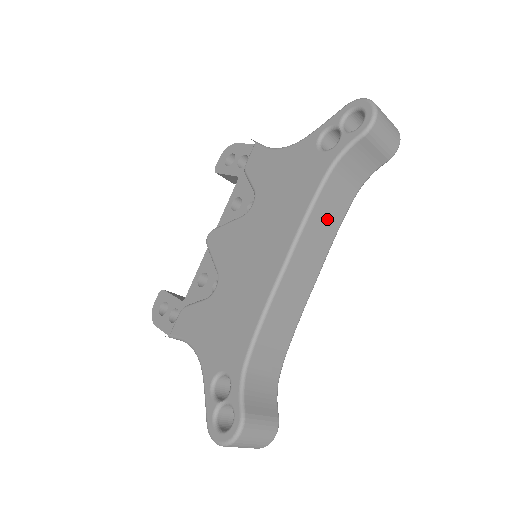
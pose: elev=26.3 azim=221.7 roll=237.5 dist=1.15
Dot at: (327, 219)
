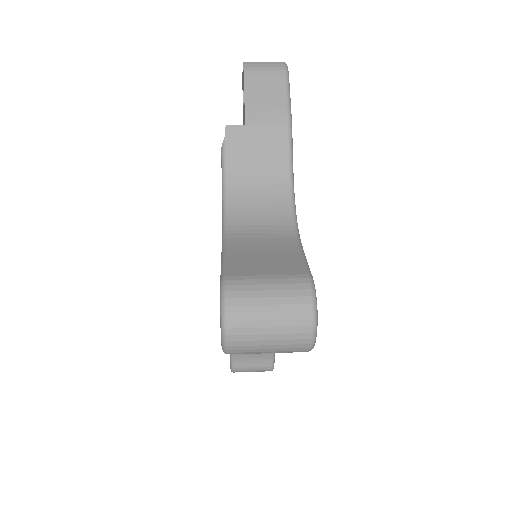
Dot at: occluded
